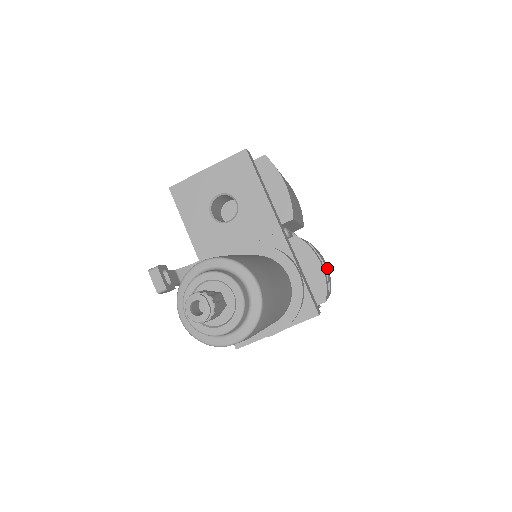
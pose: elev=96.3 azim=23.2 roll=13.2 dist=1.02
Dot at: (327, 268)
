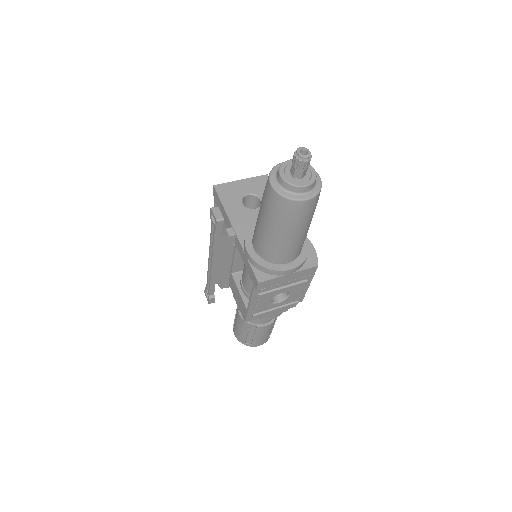
Dot at: occluded
